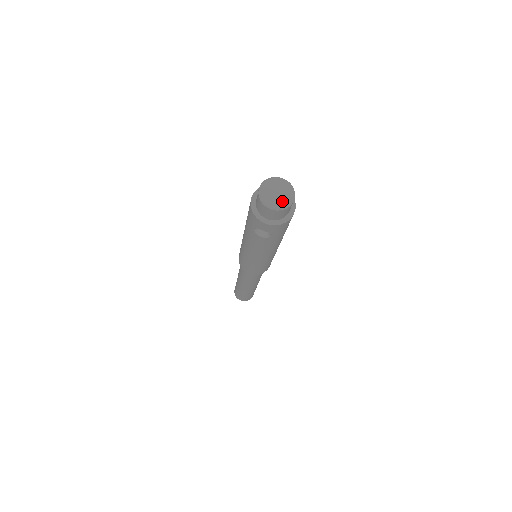
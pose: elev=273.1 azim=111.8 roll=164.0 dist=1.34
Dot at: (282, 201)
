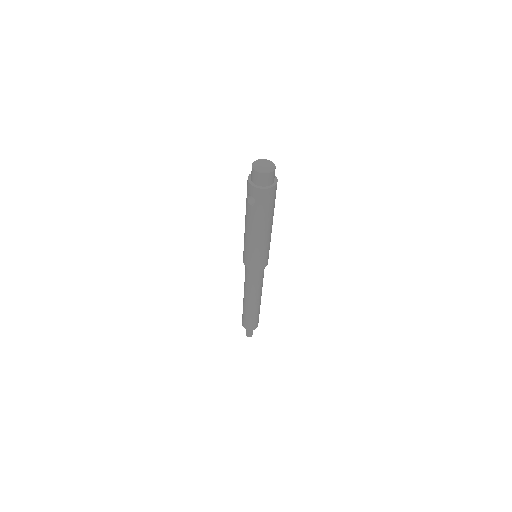
Dot at: (264, 169)
